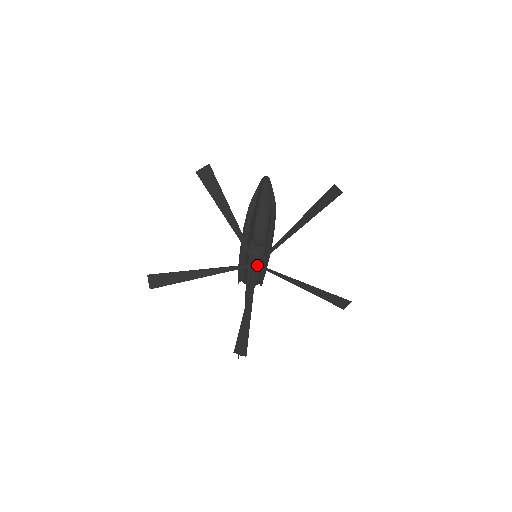
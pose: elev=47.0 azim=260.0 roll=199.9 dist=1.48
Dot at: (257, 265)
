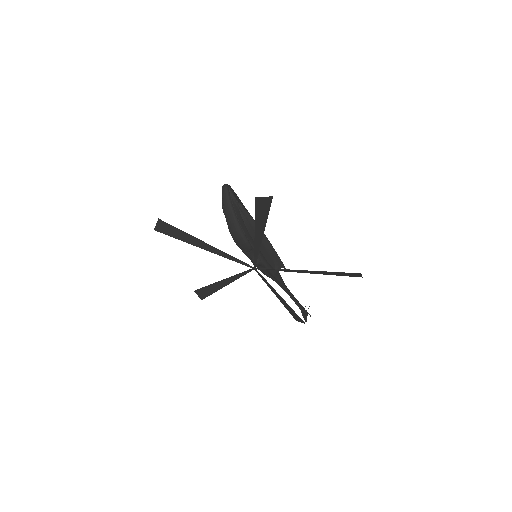
Dot at: (255, 269)
